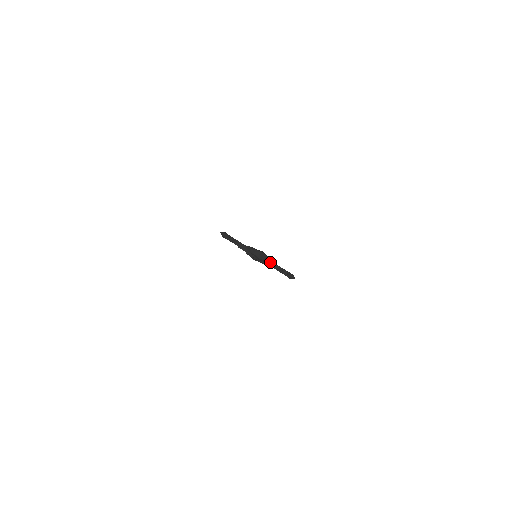
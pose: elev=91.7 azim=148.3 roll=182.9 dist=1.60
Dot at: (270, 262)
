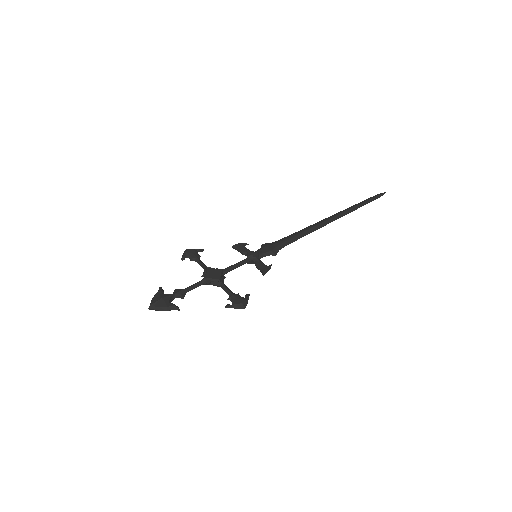
Dot at: (169, 310)
